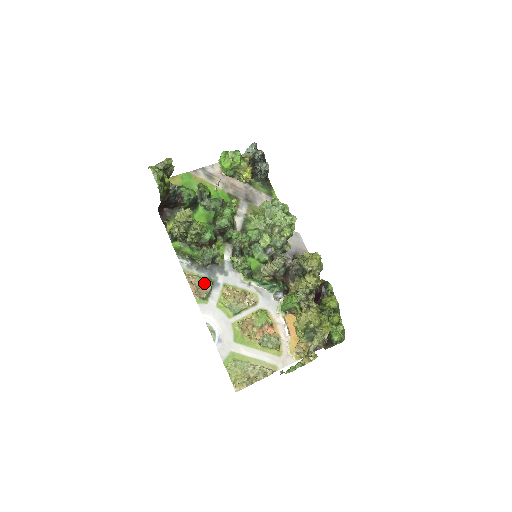
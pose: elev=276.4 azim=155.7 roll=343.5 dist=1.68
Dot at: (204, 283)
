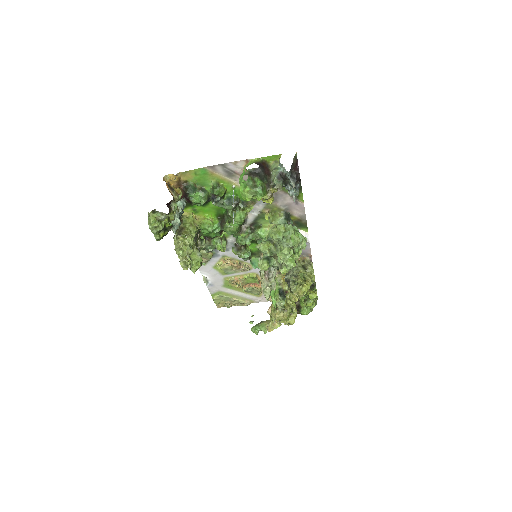
Dot at: (204, 255)
